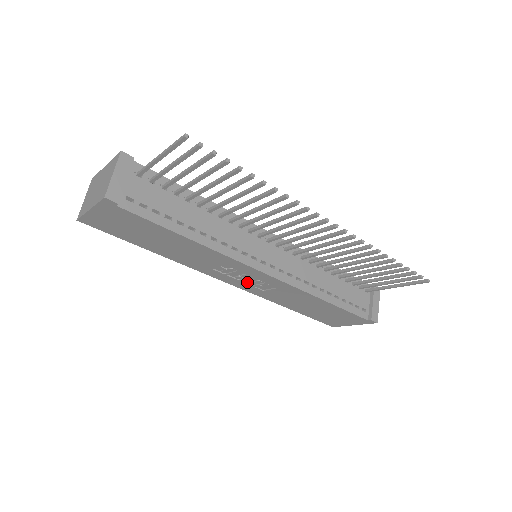
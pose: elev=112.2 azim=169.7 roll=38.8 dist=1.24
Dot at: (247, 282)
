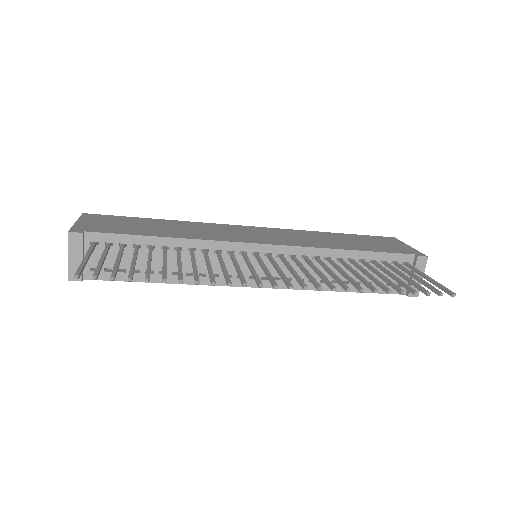
Dot at: occluded
